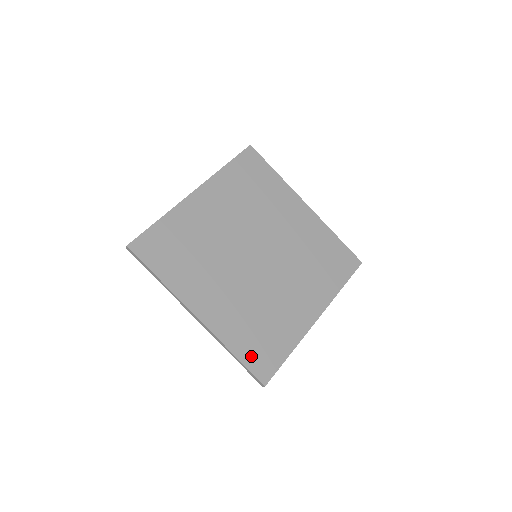
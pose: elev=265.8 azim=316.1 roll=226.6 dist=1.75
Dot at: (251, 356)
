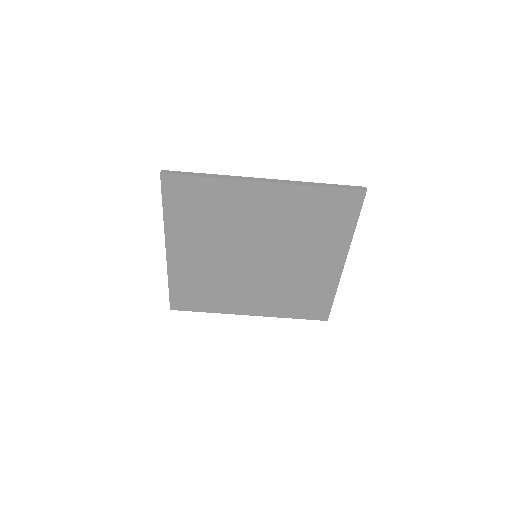
Dot at: (305, 313)
